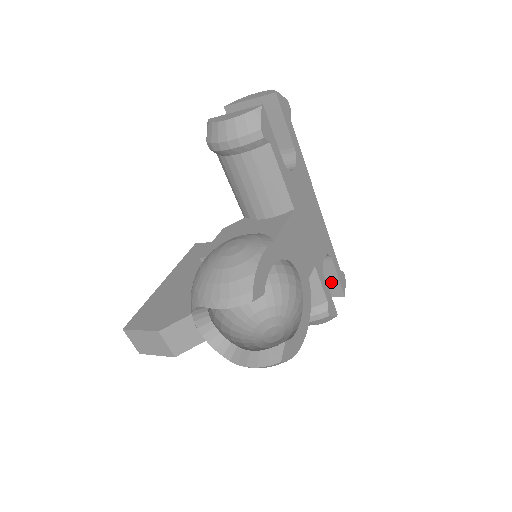
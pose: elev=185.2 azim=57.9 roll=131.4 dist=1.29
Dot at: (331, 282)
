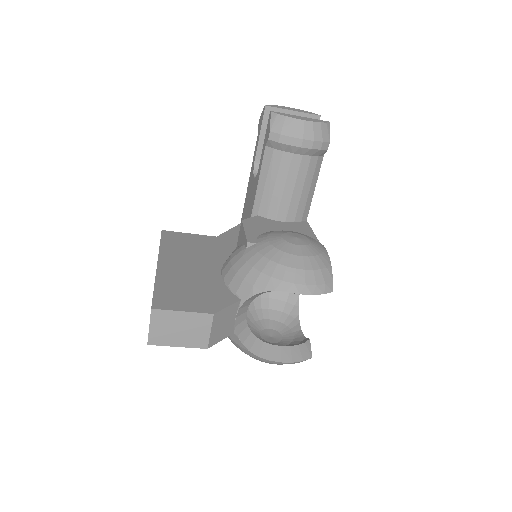
Dot at: occluded
